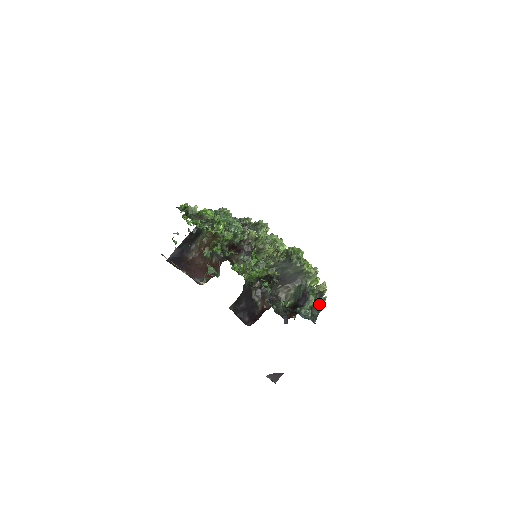
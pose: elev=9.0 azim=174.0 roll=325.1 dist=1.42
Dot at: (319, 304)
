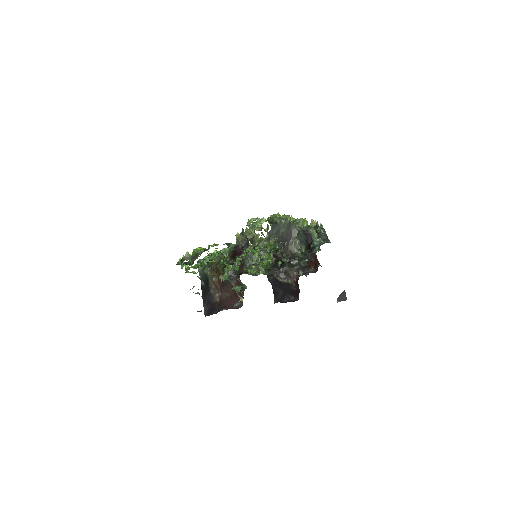
Dot at: (321, 231)
